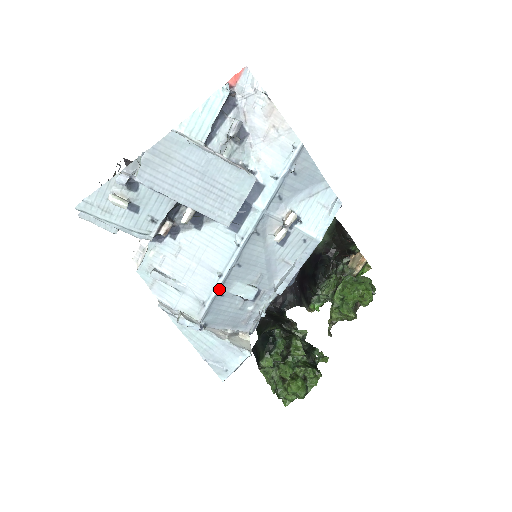
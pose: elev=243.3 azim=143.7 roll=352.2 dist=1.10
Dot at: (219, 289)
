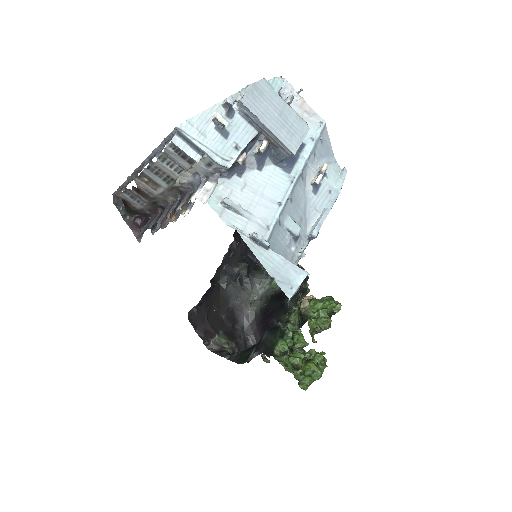
Dot at: (279, 216)
